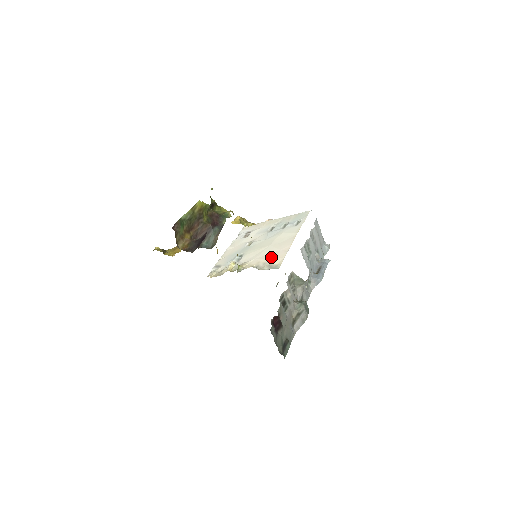
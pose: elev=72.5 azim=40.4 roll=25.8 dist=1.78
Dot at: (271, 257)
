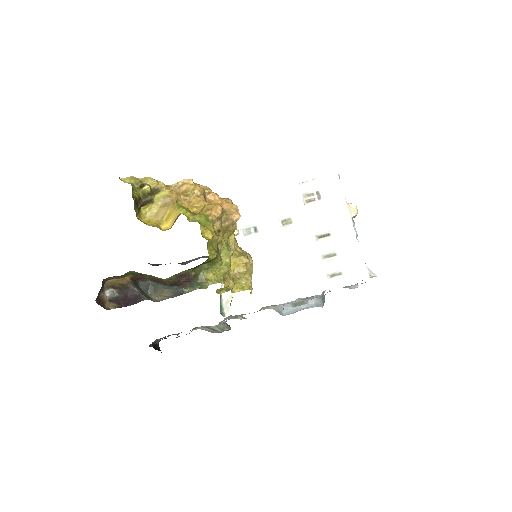
Dot at: occluded
